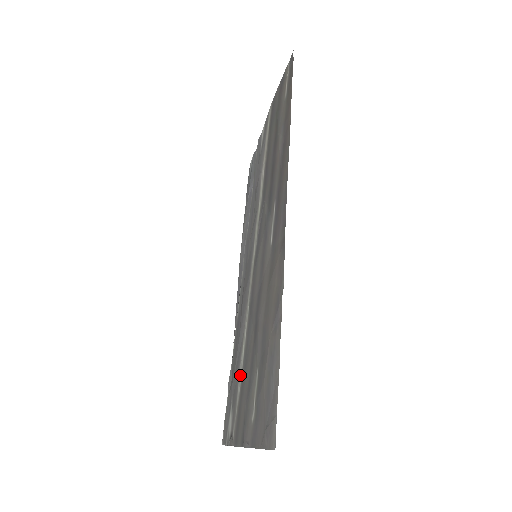
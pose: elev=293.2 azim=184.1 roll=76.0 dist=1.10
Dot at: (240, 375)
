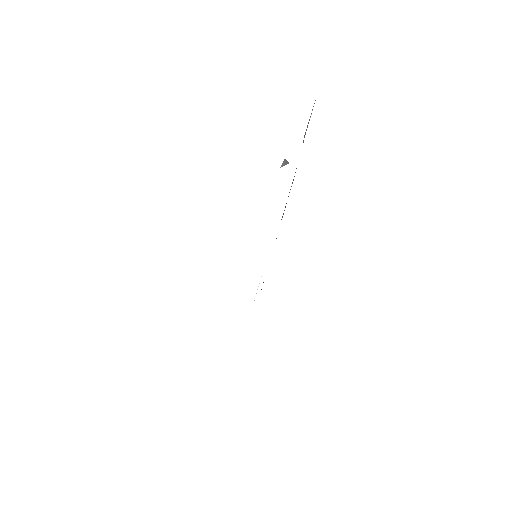
Dot at: occluded
